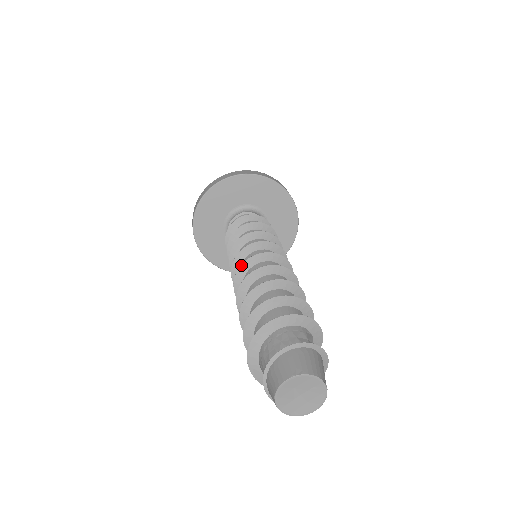
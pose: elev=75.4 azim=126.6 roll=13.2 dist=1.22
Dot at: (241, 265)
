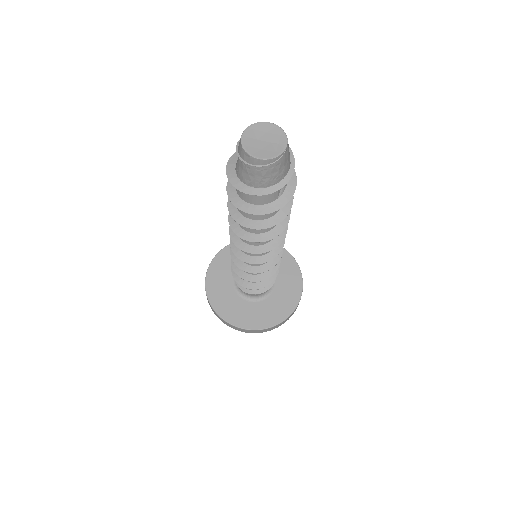
Dot at: occluded
